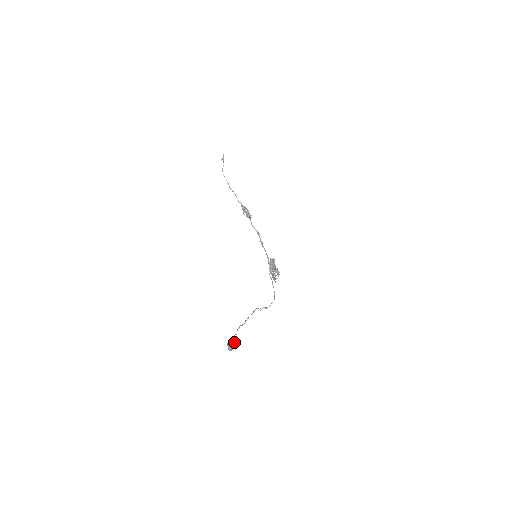
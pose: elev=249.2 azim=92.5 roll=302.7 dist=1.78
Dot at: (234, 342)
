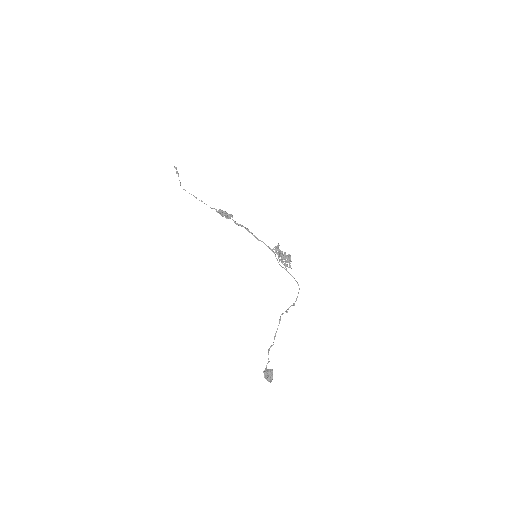
Dot at: (268, 373)
